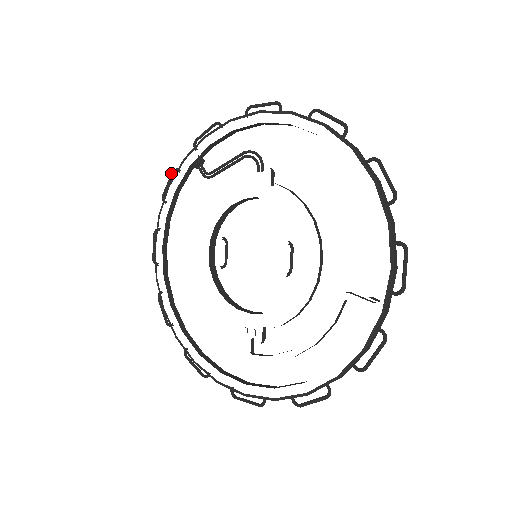
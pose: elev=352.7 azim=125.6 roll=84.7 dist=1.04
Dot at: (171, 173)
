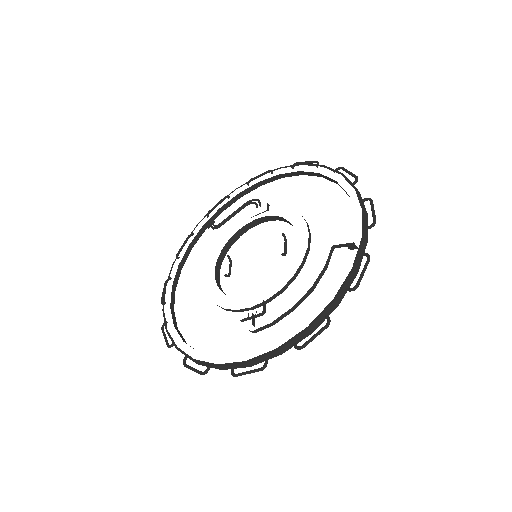
Dot at: (186, 238)
